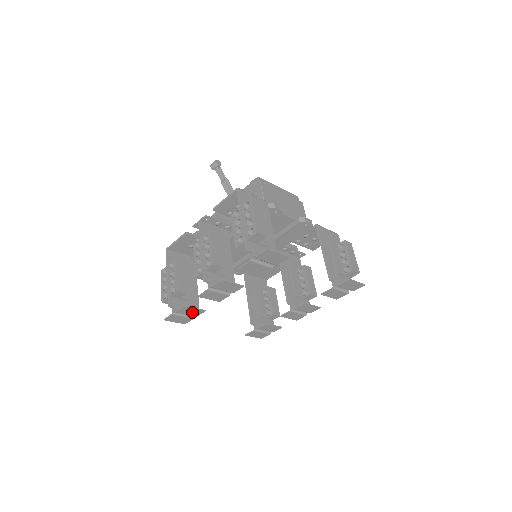
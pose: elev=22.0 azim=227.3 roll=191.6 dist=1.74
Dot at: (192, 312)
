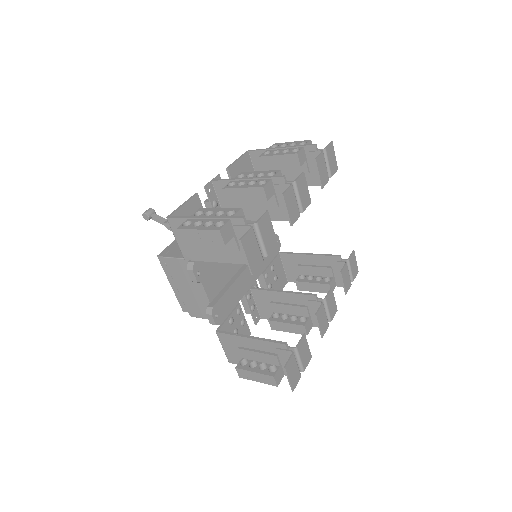
Dot at: (268, 237)
